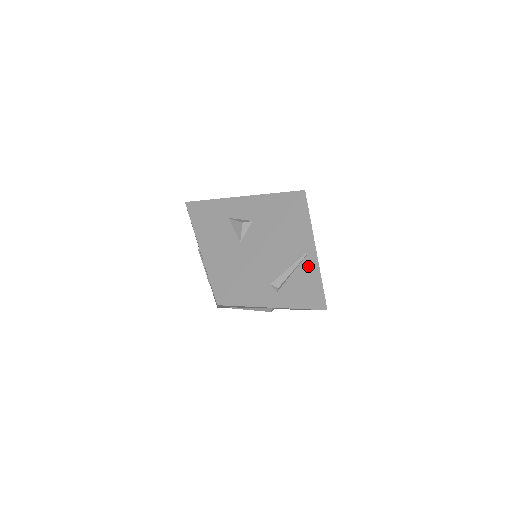
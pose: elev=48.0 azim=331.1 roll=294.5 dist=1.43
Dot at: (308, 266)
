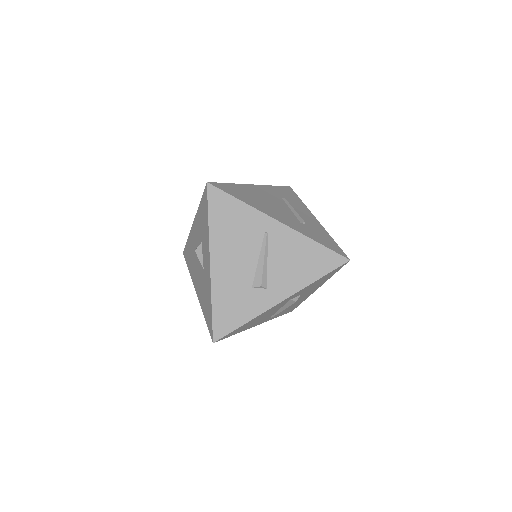
Dot at: (280, 240)
